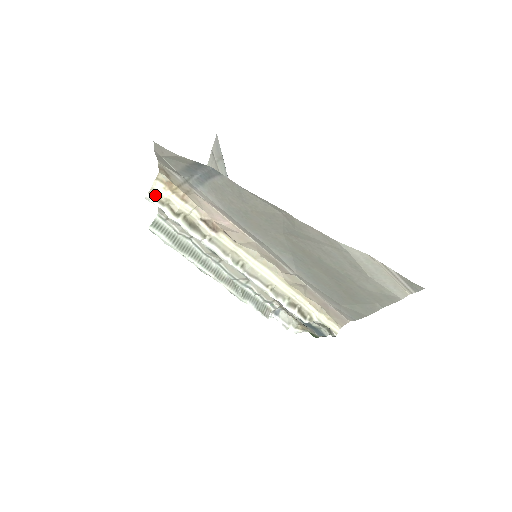
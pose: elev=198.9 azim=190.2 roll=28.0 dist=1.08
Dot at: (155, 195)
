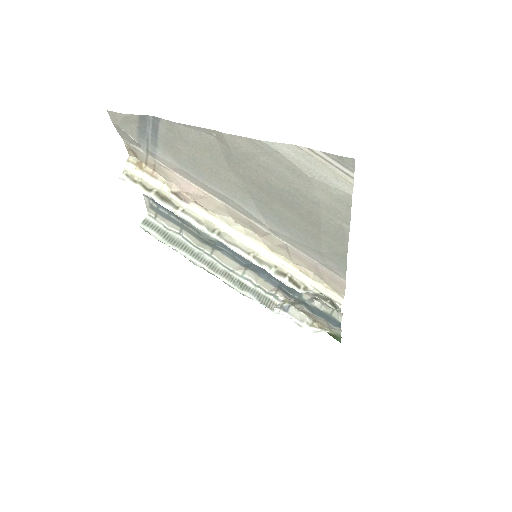
Dot at: (128, 175)
